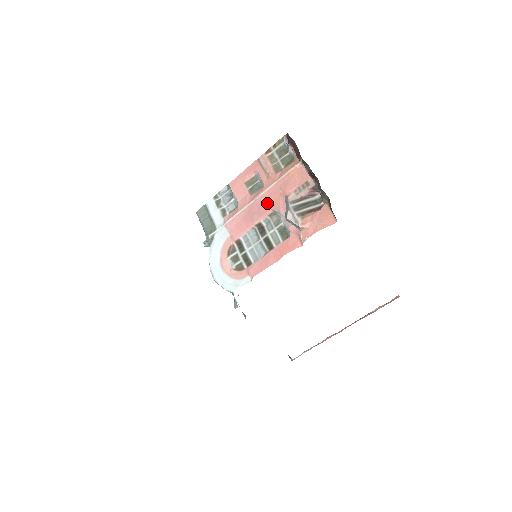
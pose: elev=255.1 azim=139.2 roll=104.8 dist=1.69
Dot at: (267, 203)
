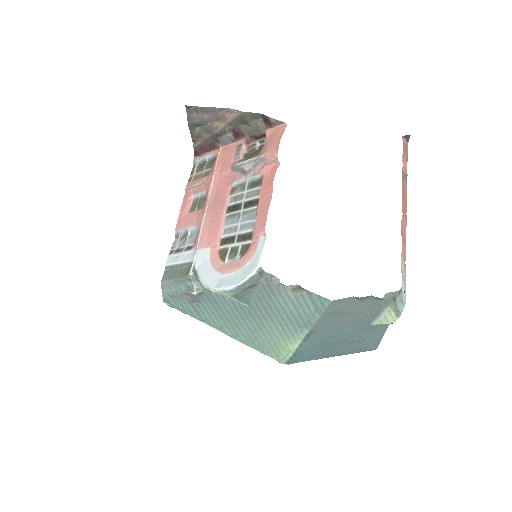
Dot at: (220, 191)
